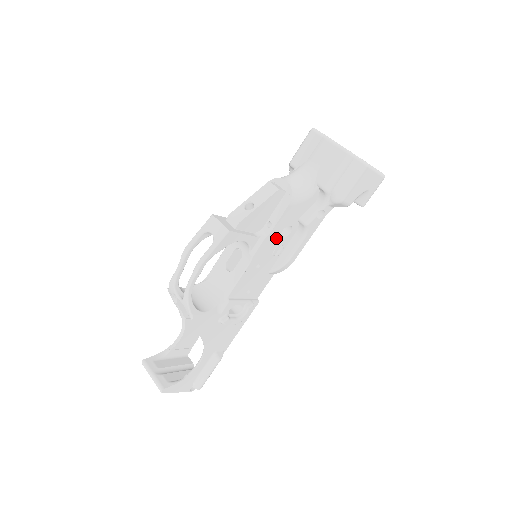
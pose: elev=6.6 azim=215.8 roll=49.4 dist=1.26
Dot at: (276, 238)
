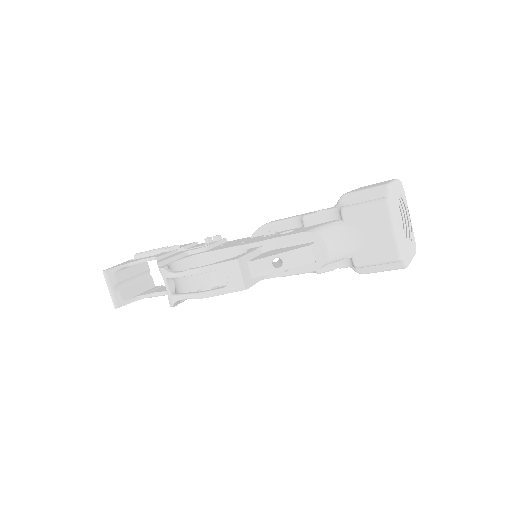
Dot at: occluded
